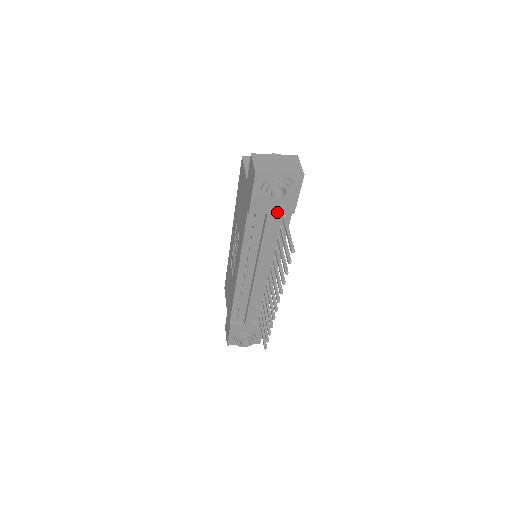
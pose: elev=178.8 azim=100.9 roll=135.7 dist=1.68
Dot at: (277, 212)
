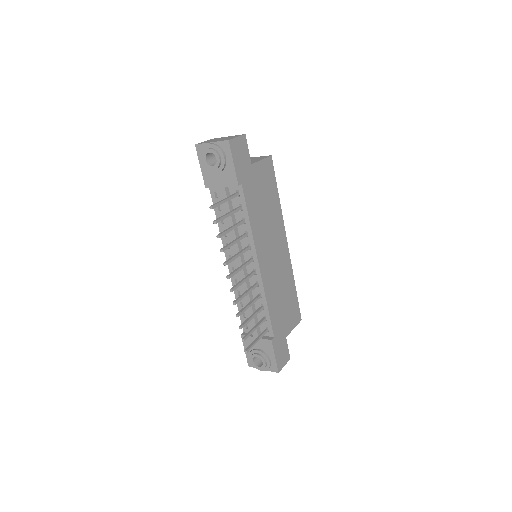
Dot at: (225, 185)
